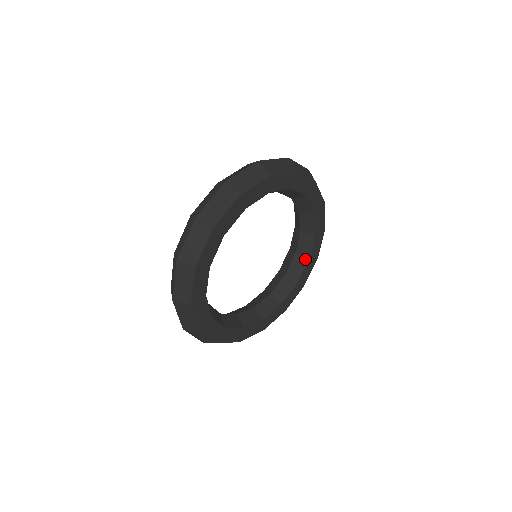
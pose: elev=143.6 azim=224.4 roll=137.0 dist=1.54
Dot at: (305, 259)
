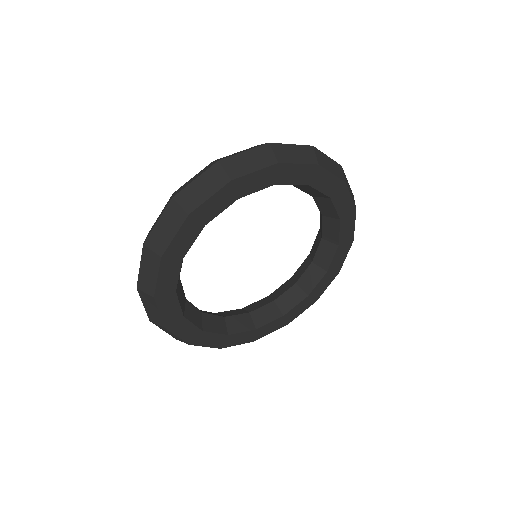
Dot at: (303, 294)
